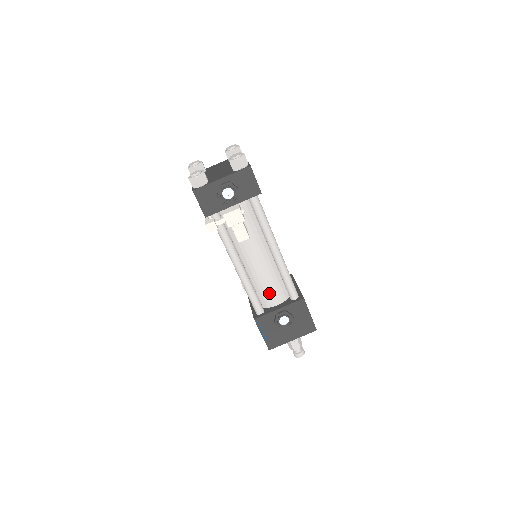
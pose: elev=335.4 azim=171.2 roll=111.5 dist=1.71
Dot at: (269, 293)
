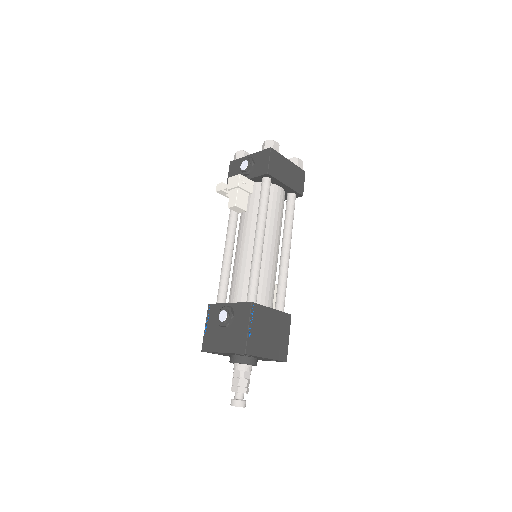
Dot at: (235, 286)
